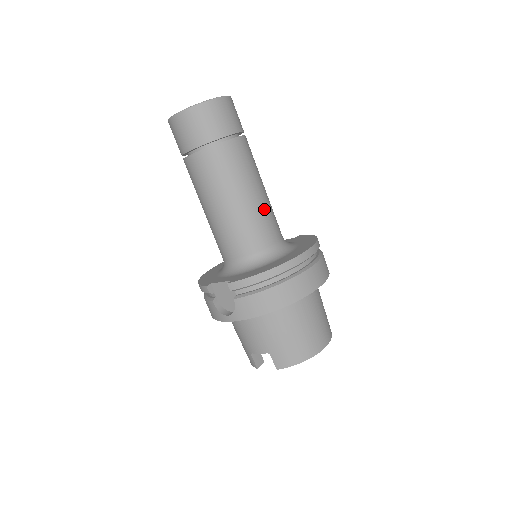
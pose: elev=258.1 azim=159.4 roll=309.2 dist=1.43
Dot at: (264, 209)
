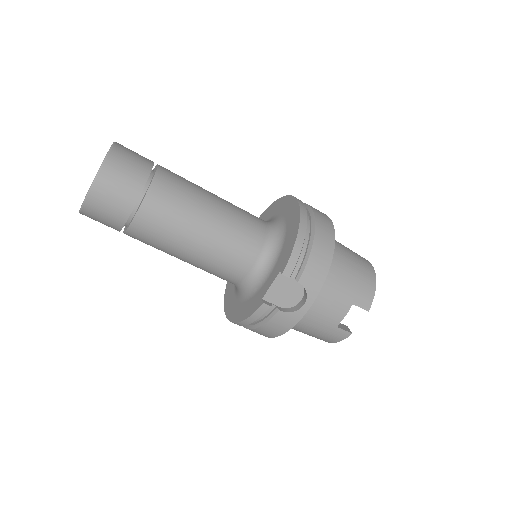
Dot at: (232, 205)
